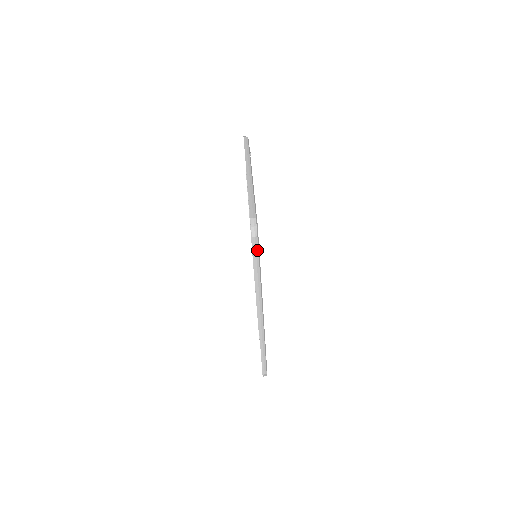
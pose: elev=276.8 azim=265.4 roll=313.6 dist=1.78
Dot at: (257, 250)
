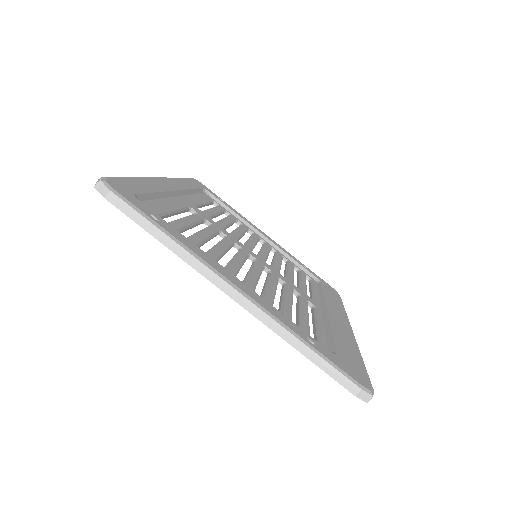
Dot at: occluded
